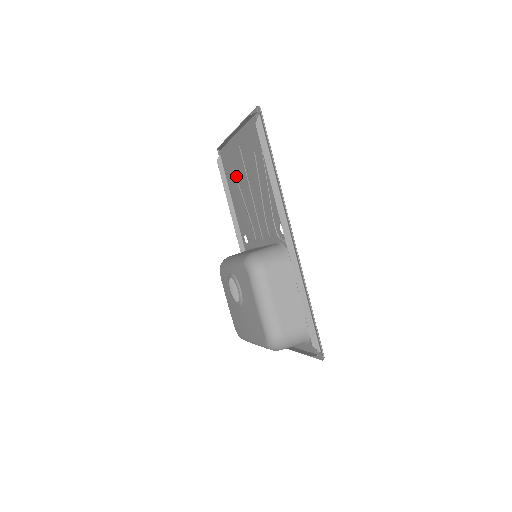
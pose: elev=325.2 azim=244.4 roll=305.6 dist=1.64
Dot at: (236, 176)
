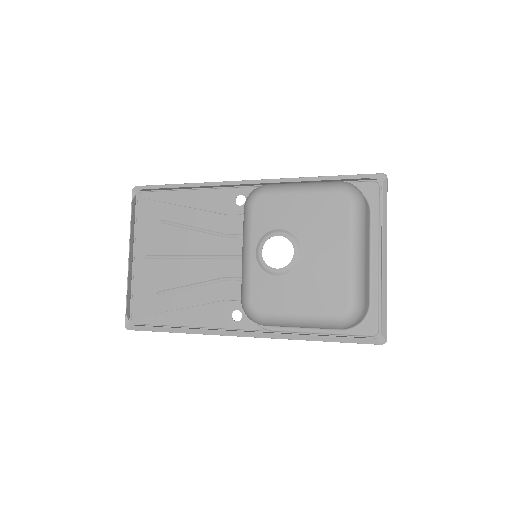
Dot at: (166, 289)
